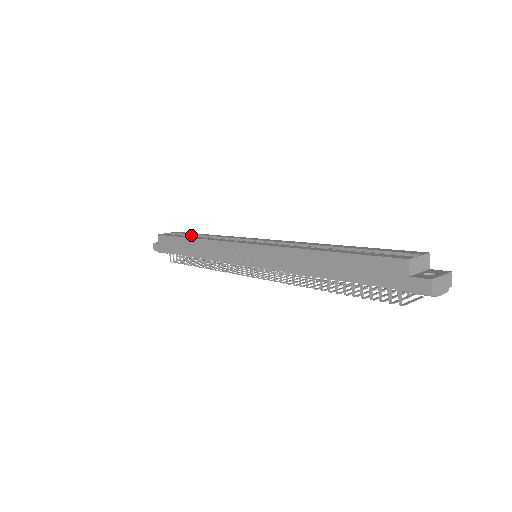
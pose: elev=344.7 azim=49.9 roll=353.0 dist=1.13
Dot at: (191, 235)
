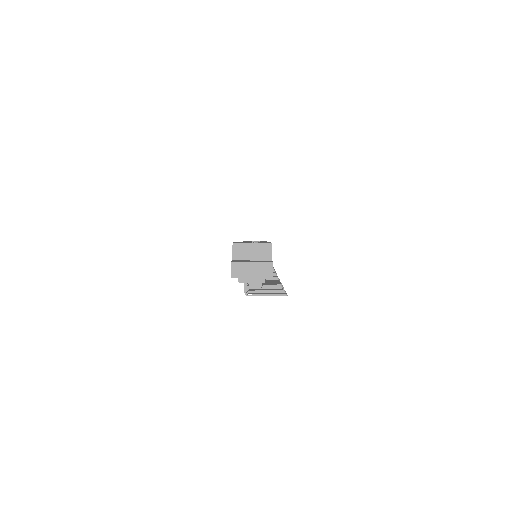
Dot at: occluded
